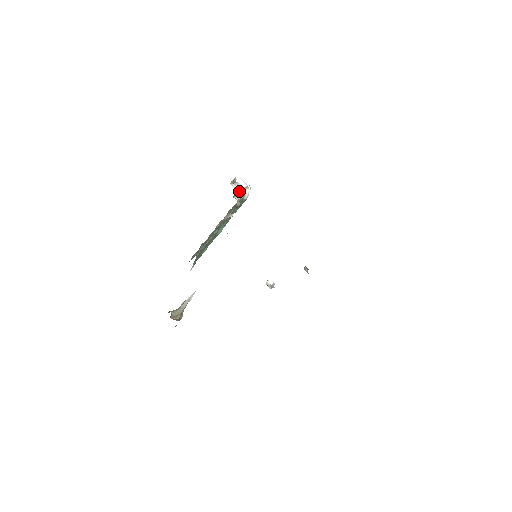
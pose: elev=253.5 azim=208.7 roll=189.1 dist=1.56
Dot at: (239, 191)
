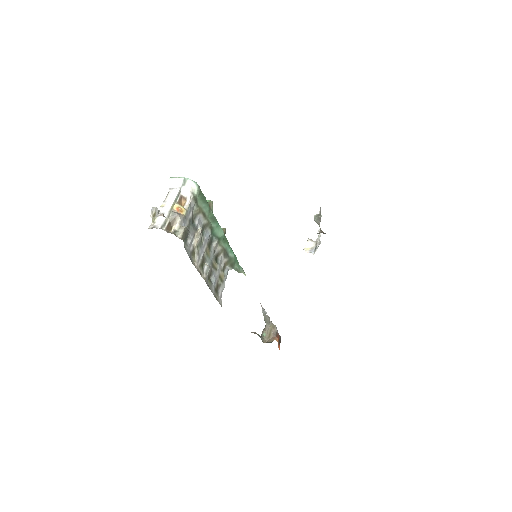
Dot at: (171, 214)
